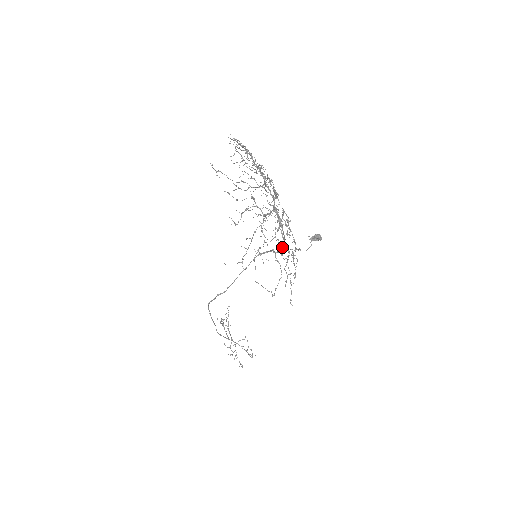
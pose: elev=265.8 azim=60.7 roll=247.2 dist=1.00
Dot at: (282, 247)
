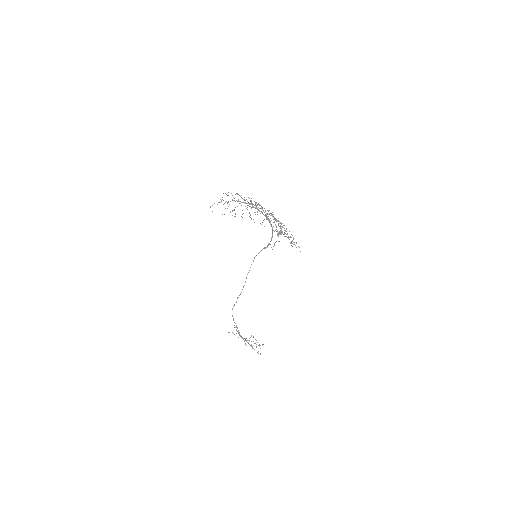
Dot at: occluded
